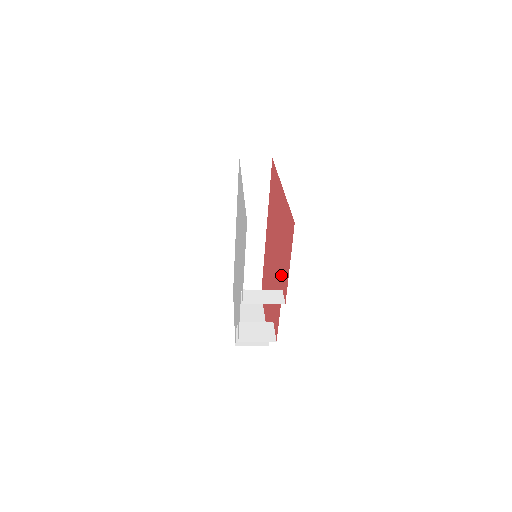
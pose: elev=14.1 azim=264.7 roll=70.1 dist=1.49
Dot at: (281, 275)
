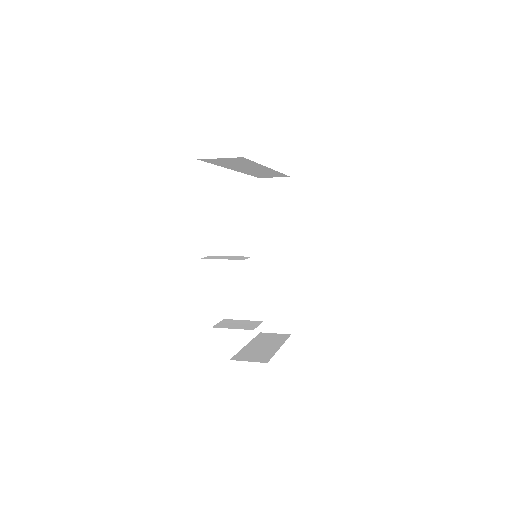
Dot at: occluded
